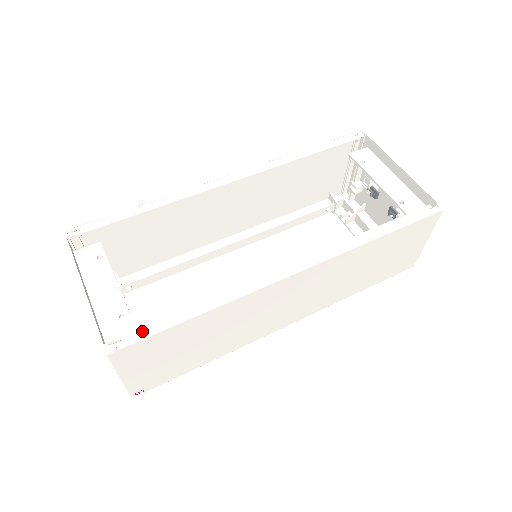
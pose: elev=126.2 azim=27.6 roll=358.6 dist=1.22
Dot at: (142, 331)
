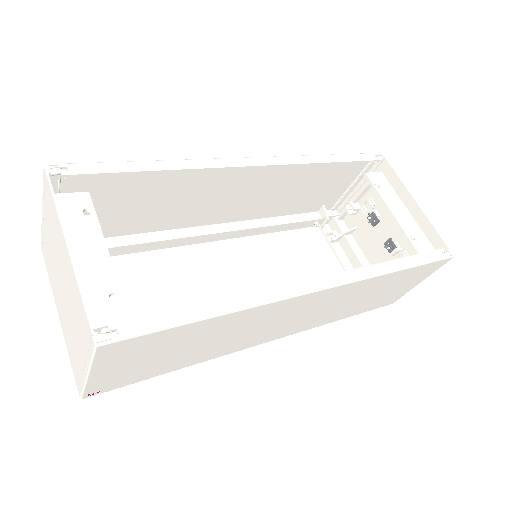
Dot at: (146, 323)
